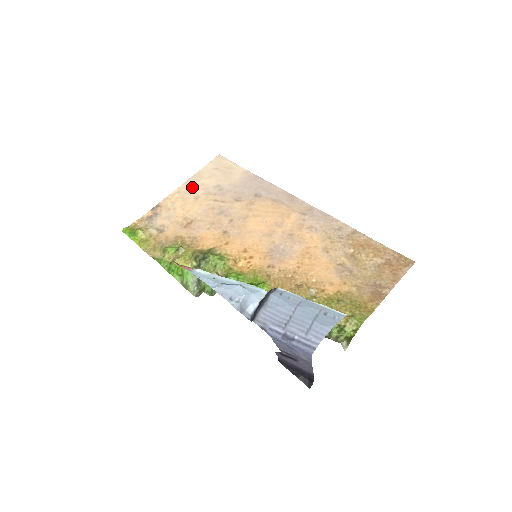
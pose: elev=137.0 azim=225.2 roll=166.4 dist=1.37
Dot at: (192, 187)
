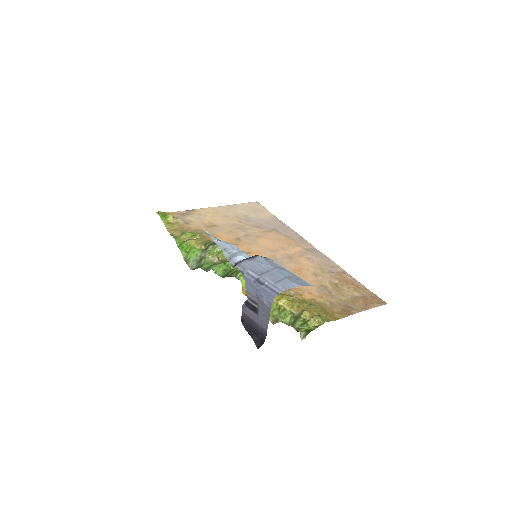
Dot at: (226, 210)
